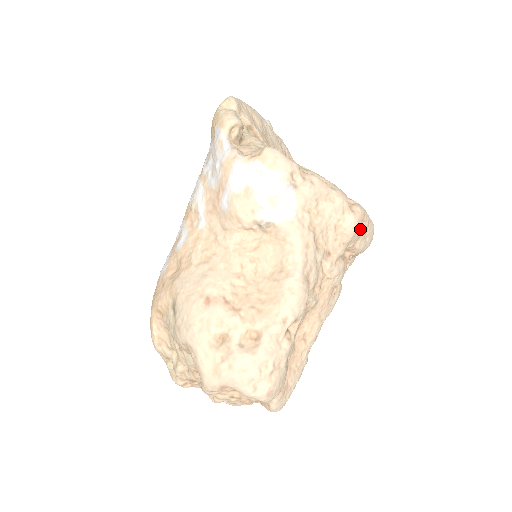
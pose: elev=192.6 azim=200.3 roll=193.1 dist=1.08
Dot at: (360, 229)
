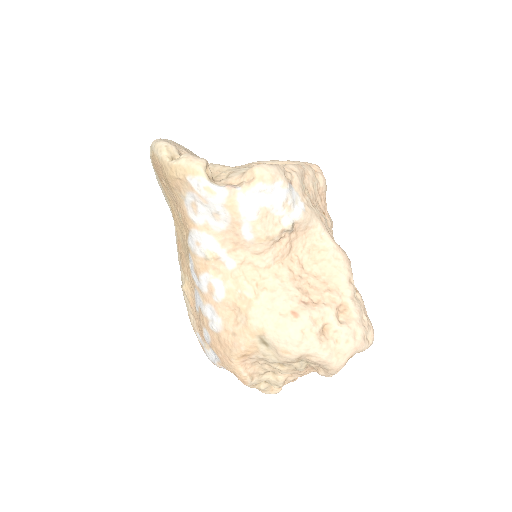
Dot at: occluded
